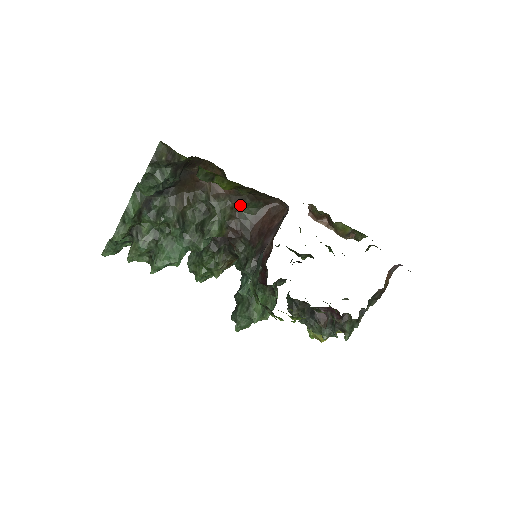
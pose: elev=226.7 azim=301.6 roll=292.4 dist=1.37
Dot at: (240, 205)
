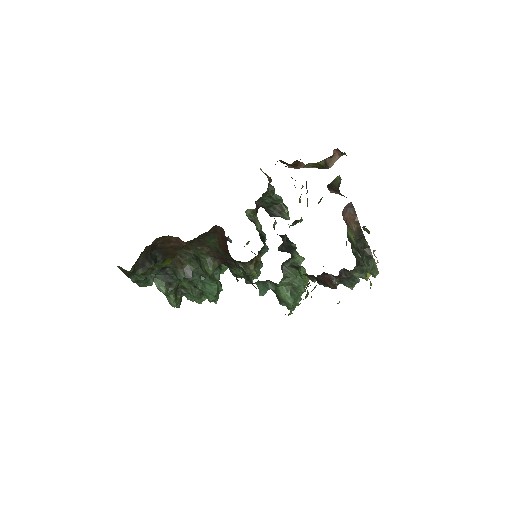
Dot at: (203, 244)
